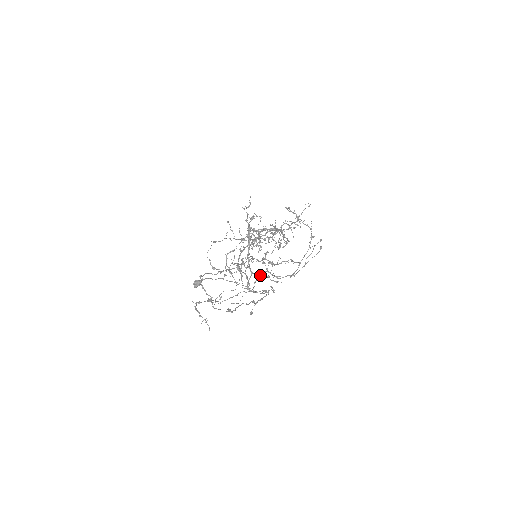
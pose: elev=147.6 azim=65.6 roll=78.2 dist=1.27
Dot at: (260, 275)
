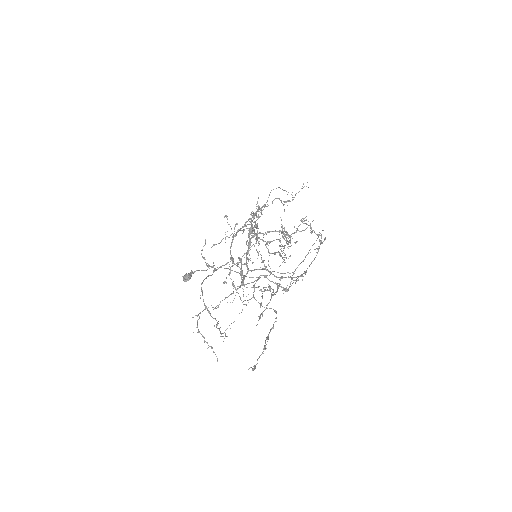
Dot at: (259, 276)
